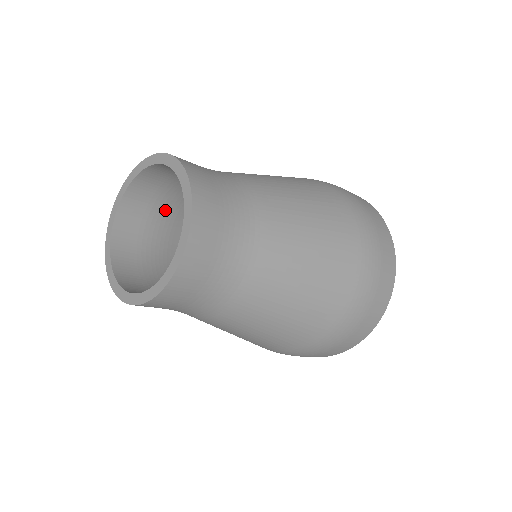
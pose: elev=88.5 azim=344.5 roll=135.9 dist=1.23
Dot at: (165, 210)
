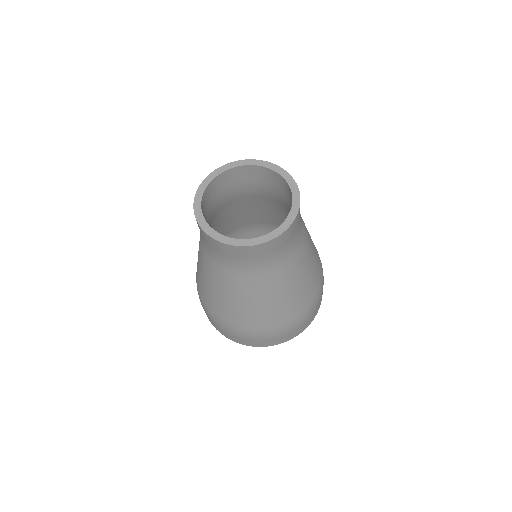
Dot at: (221, 199)
